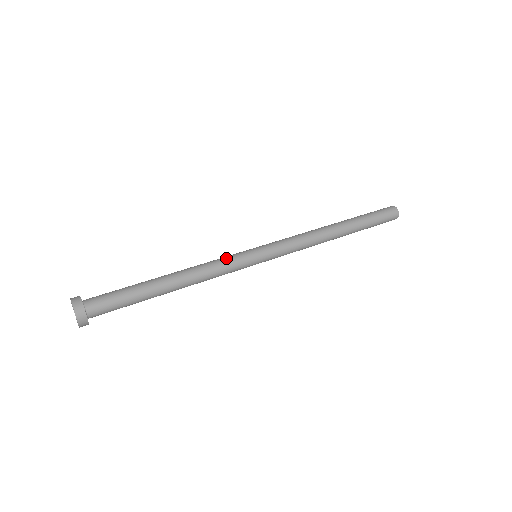
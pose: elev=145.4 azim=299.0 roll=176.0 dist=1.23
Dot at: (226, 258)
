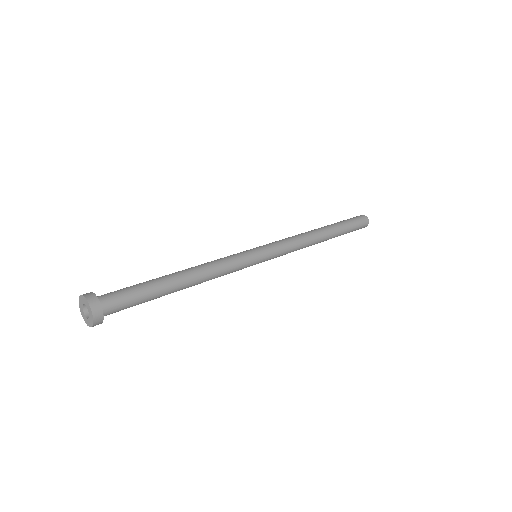
Dot at: (230, 256)
